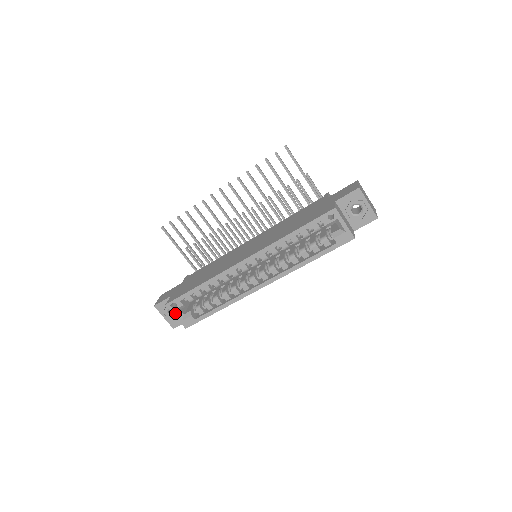
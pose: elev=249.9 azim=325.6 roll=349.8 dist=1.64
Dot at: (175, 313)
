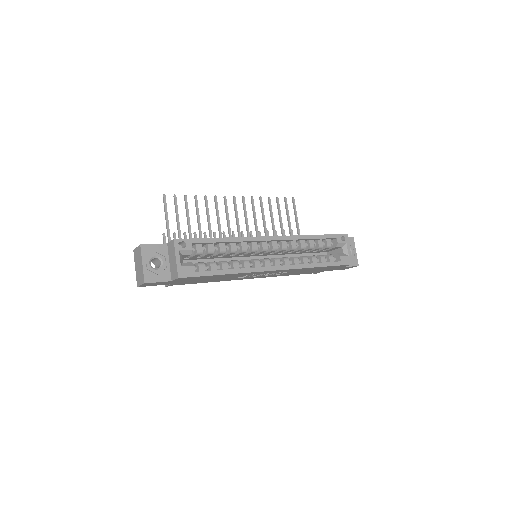
Dot at: (178, 254)
